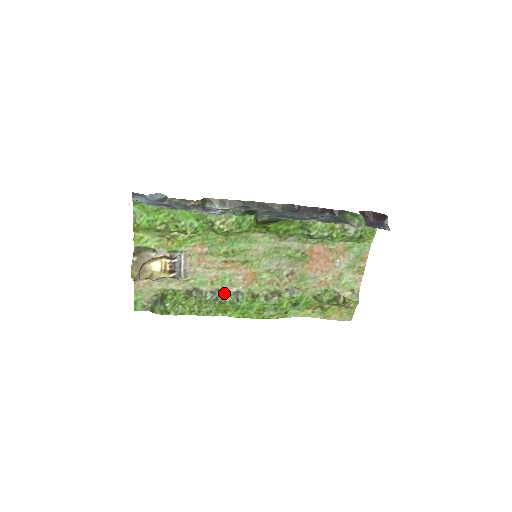
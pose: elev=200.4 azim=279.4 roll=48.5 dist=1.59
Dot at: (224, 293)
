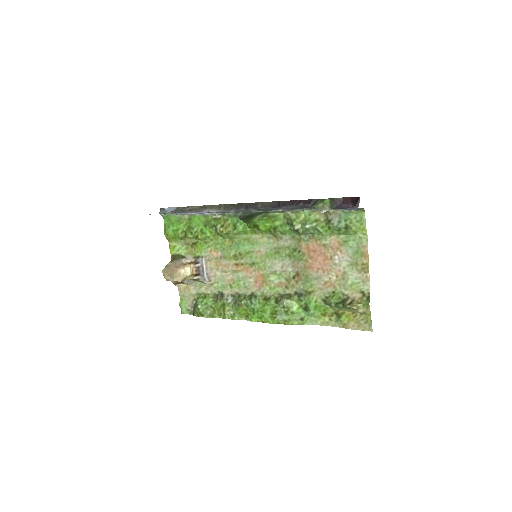
Dot at: (241, 296)
